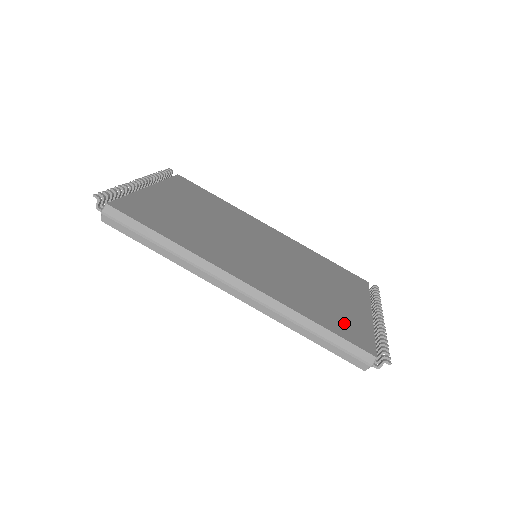
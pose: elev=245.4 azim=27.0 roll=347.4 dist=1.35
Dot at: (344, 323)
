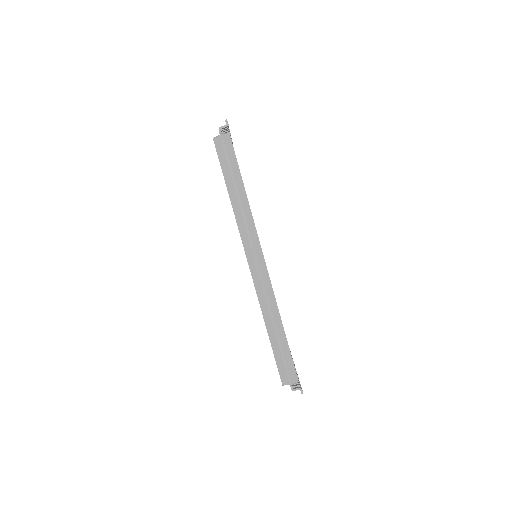
Dot at: occluded
